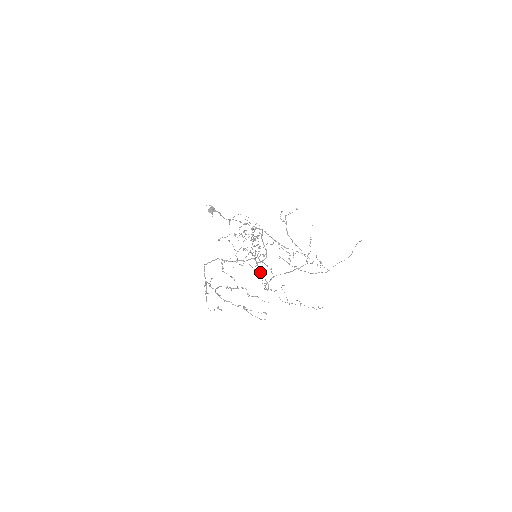
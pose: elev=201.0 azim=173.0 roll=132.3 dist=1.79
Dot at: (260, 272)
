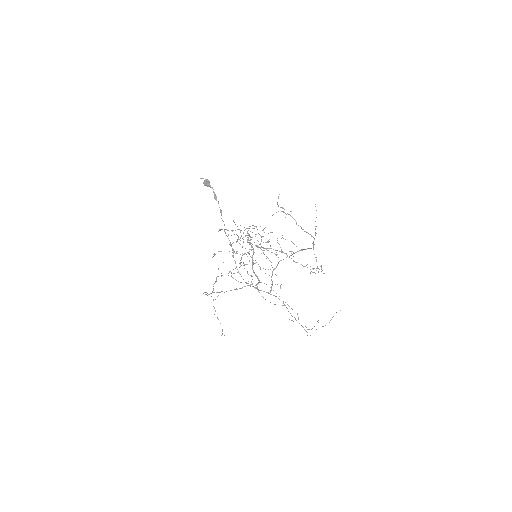
Dot at: (257, 289)
